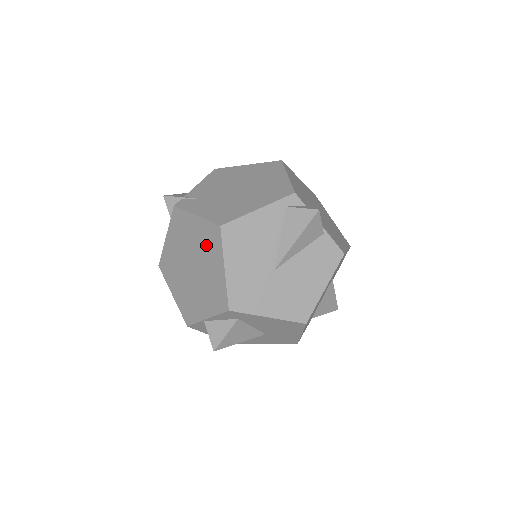
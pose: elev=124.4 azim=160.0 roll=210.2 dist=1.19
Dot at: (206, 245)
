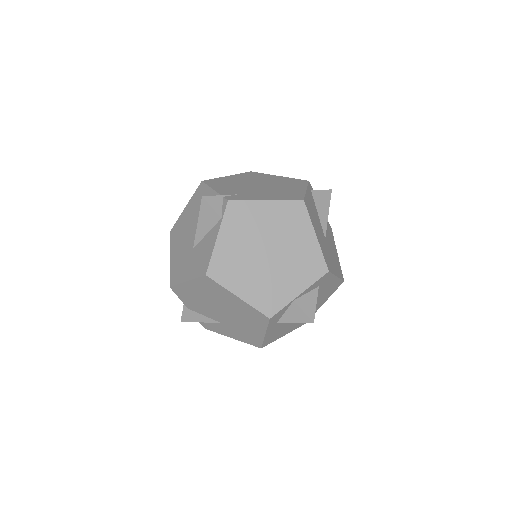
Dot at: (287, 223)
